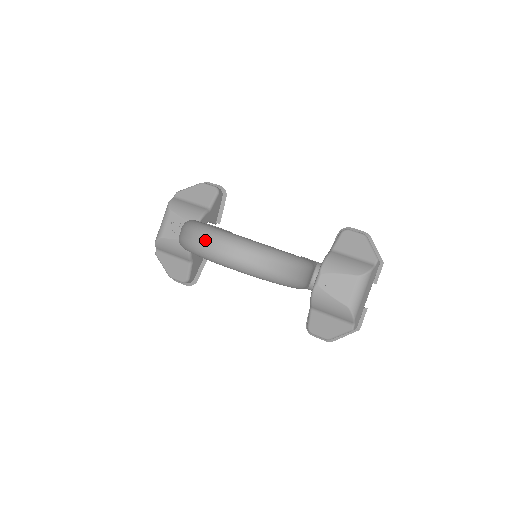
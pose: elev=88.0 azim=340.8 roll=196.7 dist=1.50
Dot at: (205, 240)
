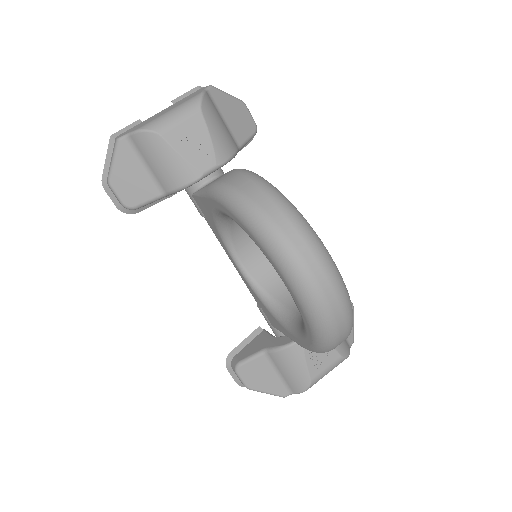
Dot at: (309, 251)
